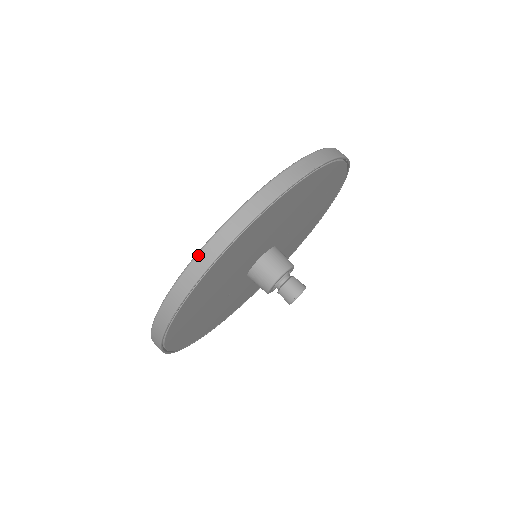
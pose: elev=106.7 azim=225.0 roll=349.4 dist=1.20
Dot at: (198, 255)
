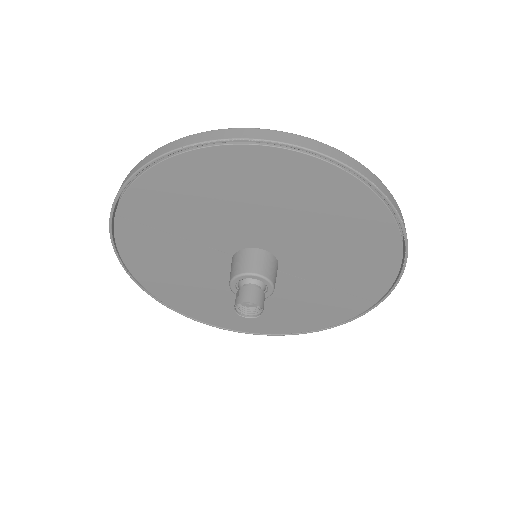
Dot at: (283, 132)
